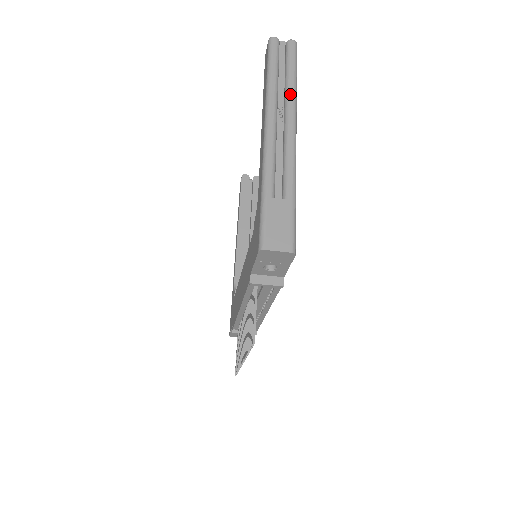
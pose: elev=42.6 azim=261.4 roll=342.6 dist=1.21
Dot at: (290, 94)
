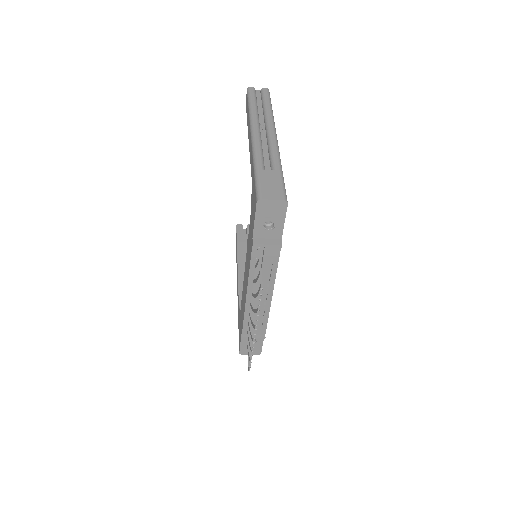
Dot at: (268, 114)
